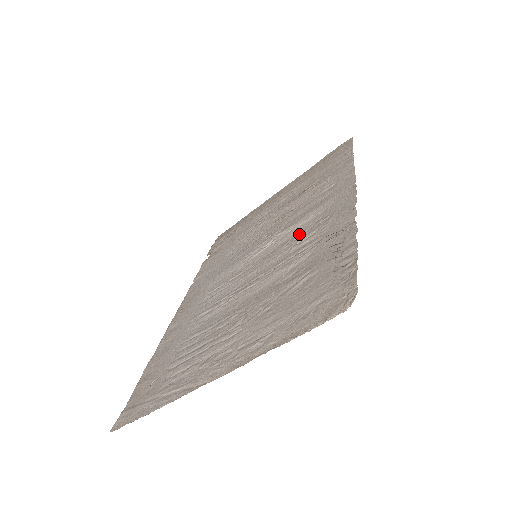
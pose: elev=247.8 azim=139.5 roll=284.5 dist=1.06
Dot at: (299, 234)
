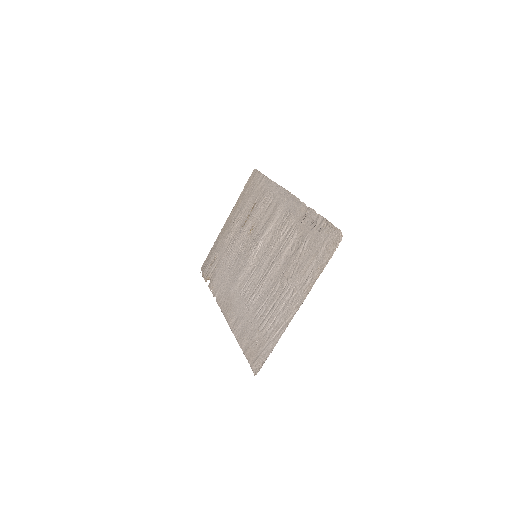
Dot at: (277, 230)
